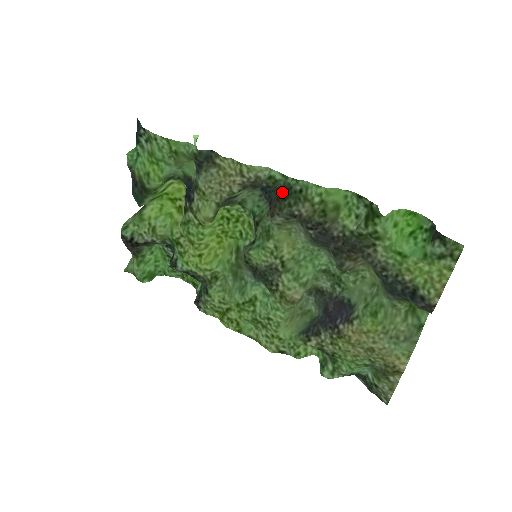
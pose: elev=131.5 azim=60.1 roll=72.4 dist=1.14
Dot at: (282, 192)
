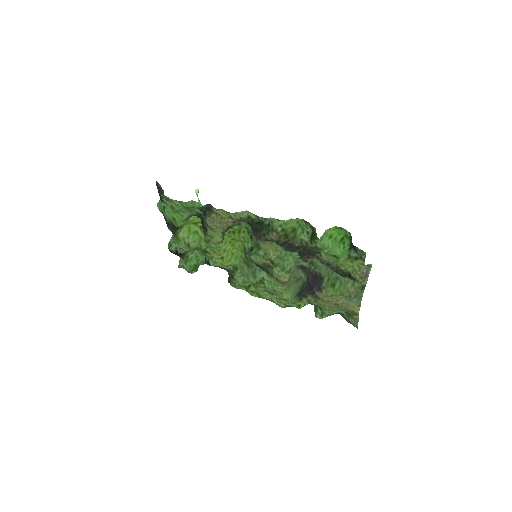
Dot at: (258, 226)
